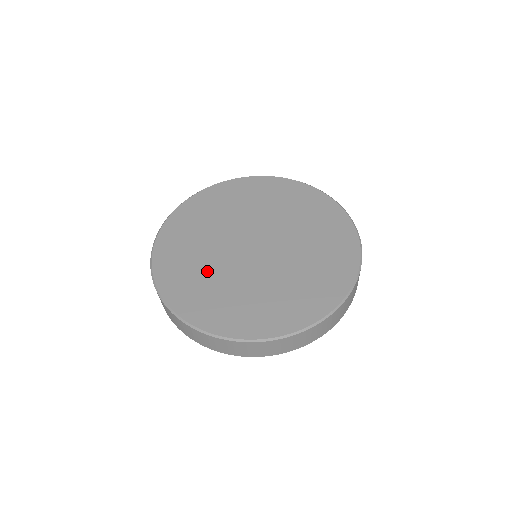
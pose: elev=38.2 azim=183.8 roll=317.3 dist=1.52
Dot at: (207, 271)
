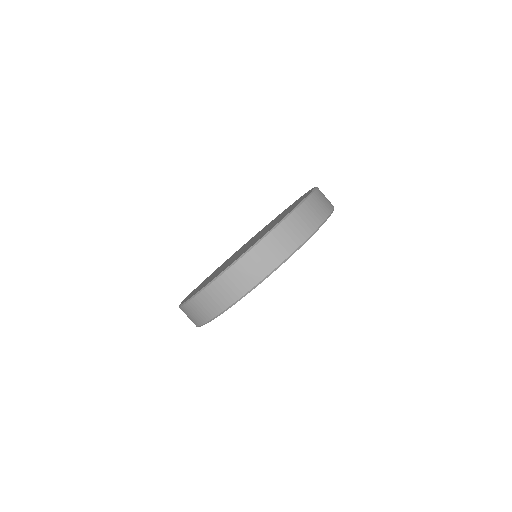
Dot at: occluded
